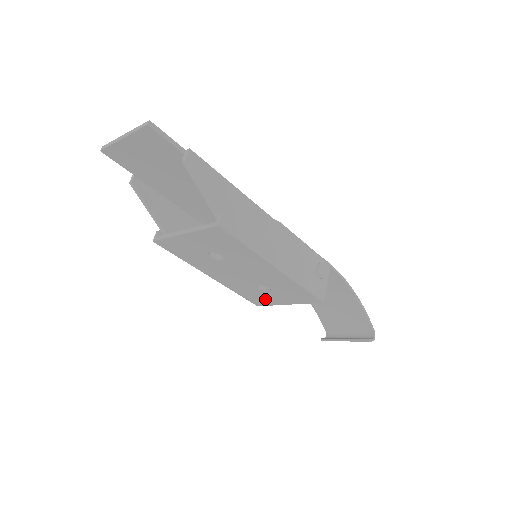
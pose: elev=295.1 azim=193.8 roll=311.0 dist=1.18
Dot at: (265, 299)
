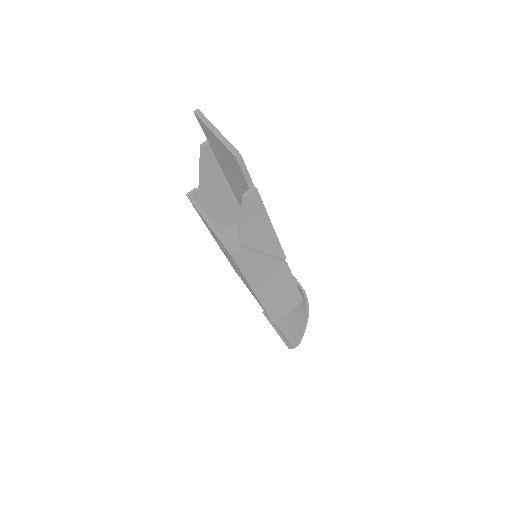
Dot at: occluded
